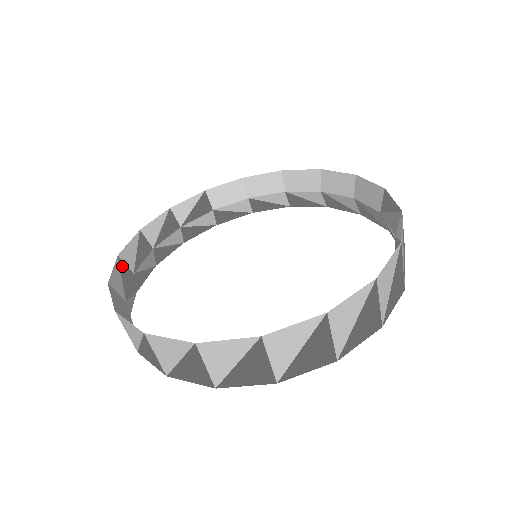
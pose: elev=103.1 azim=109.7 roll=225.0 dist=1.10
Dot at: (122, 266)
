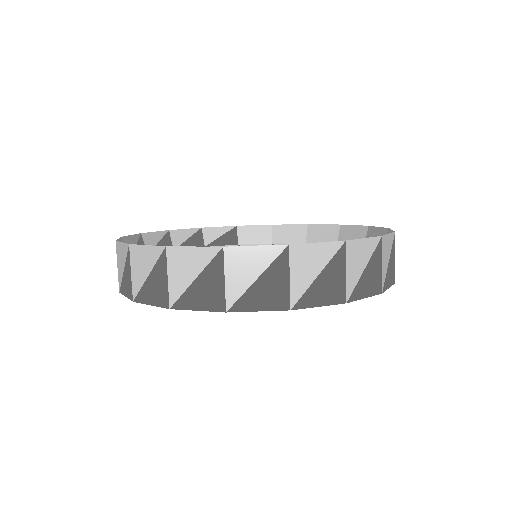
Dot at: (141, 241)
